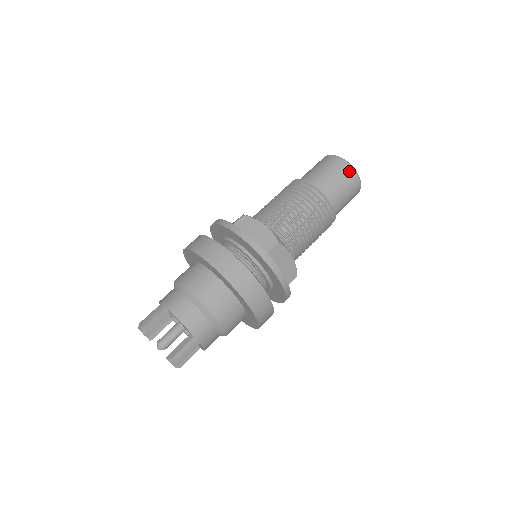
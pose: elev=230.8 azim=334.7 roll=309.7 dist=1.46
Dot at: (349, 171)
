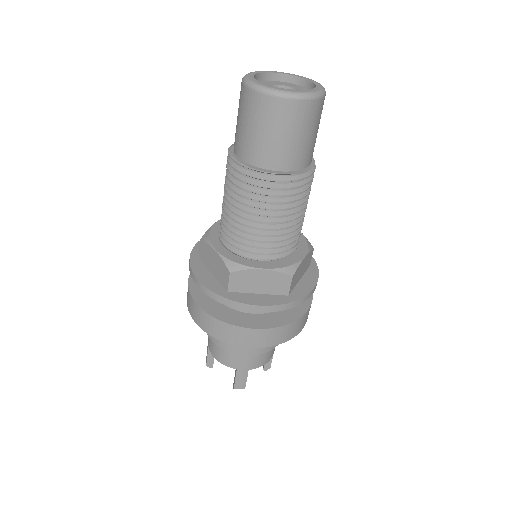
Dot at: (263, 103)
